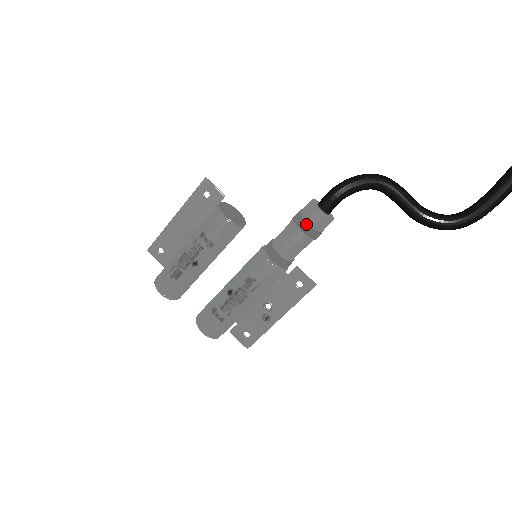
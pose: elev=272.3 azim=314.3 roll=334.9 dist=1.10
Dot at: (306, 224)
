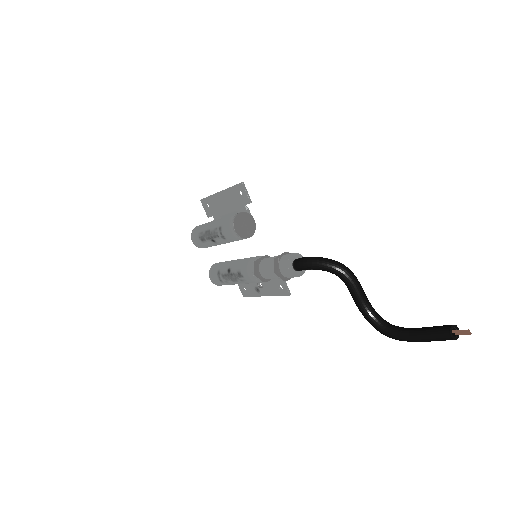
Dot at: (278, 271)
